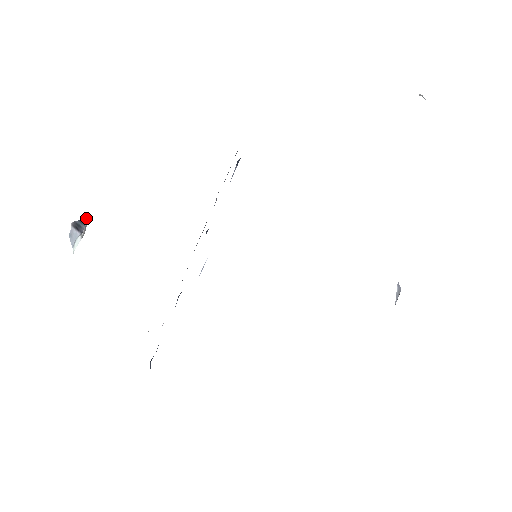
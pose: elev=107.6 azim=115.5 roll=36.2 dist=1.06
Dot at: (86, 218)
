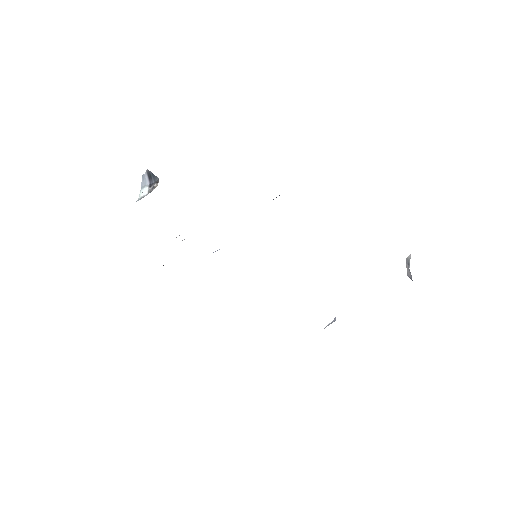
Dot at: (157, 177)
